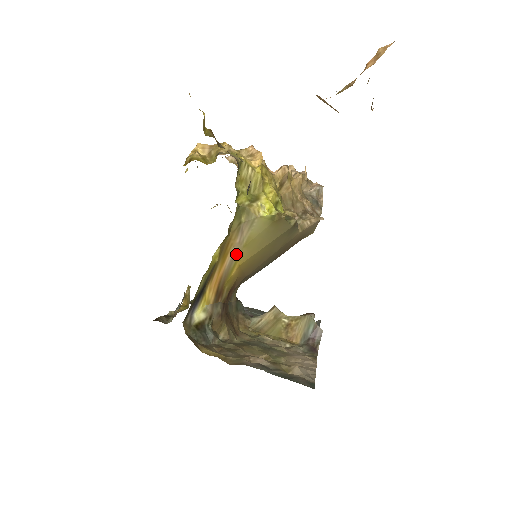
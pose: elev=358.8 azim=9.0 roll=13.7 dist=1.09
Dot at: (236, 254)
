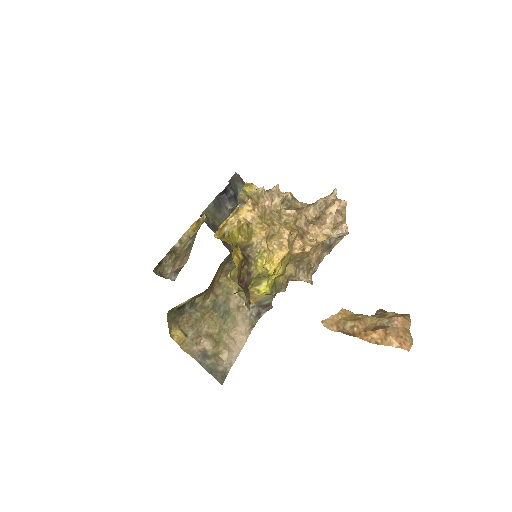
Dot at: occluded
